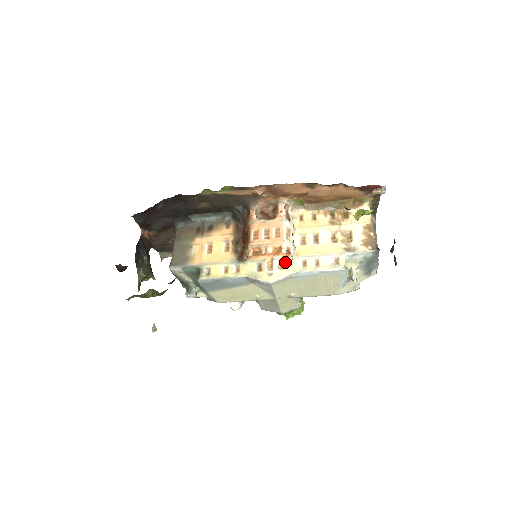
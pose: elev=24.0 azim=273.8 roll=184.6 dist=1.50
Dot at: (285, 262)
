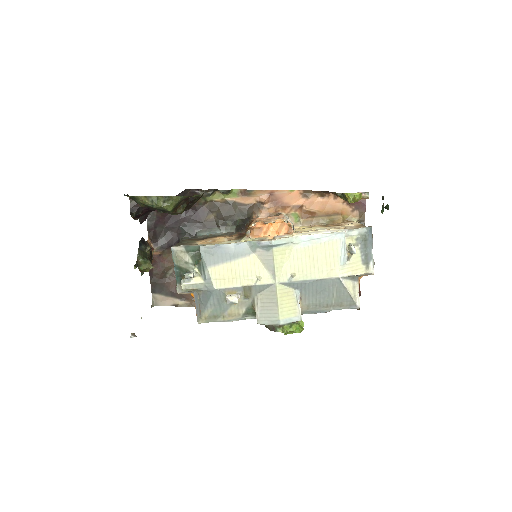
Dot at: occluded
